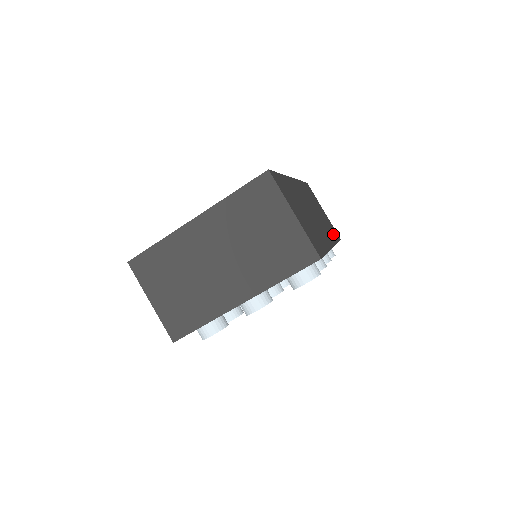
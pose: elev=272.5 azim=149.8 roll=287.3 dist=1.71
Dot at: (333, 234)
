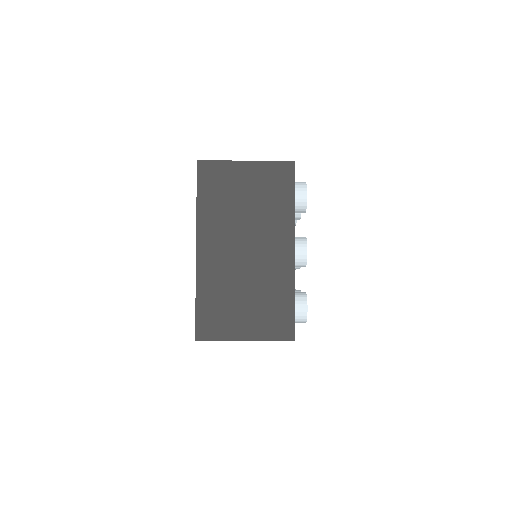
Dot at: occluded
